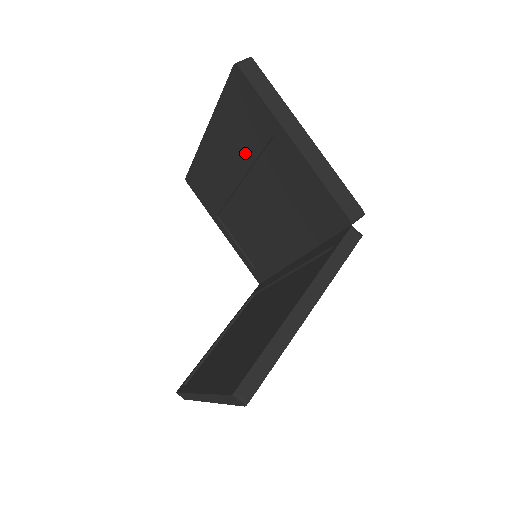
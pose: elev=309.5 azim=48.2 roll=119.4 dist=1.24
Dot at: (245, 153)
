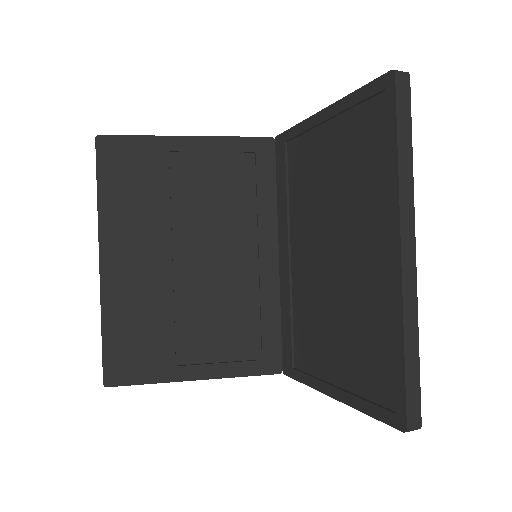
Dot at: (156, 212)
